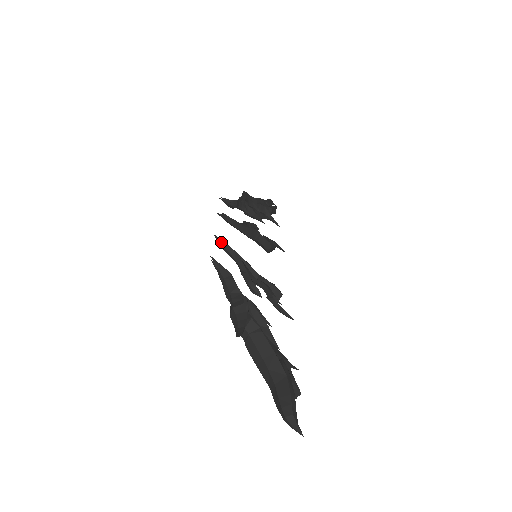
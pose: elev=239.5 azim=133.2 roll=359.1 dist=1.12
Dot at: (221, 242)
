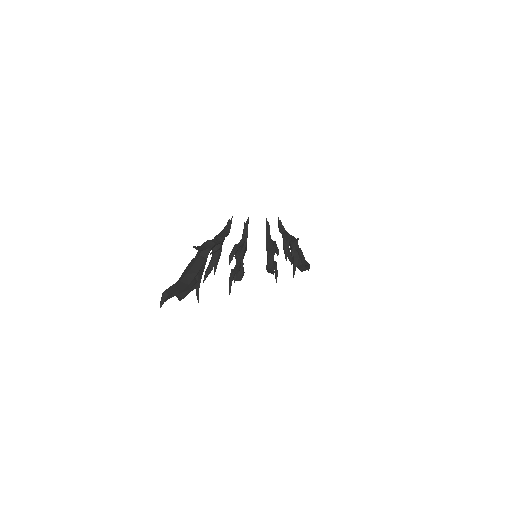
Dot at: (247, 223)
